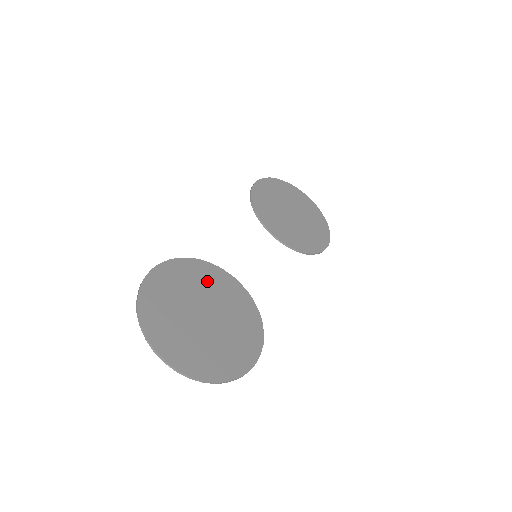
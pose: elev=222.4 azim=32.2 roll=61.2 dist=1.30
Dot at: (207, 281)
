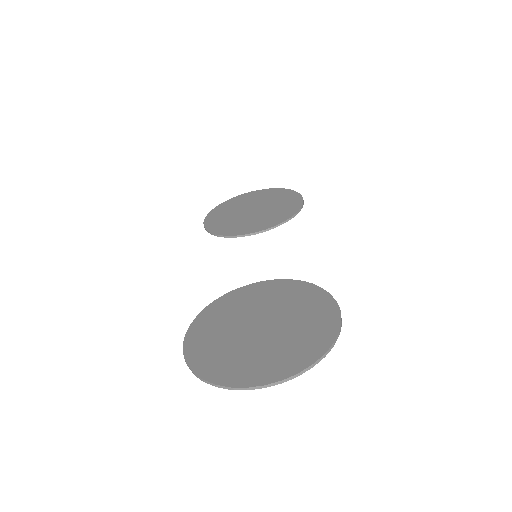
Dot at: (236, 306)
